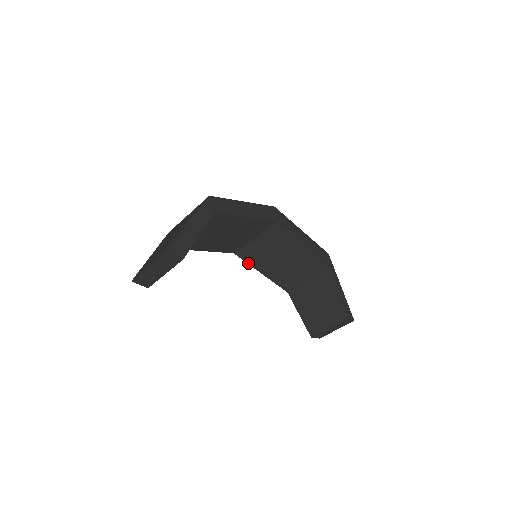
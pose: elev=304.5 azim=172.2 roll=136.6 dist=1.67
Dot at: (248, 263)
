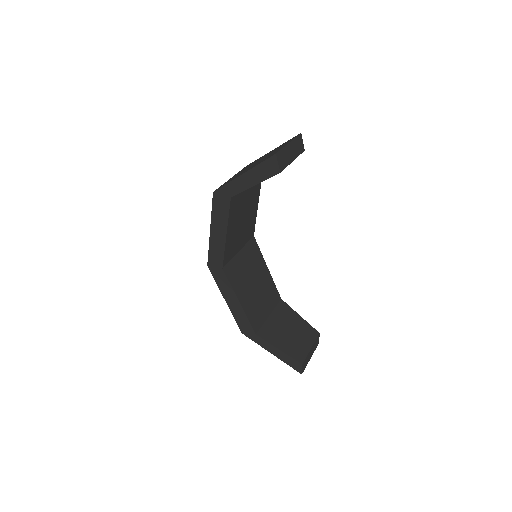
Dot at: (231, 285)
